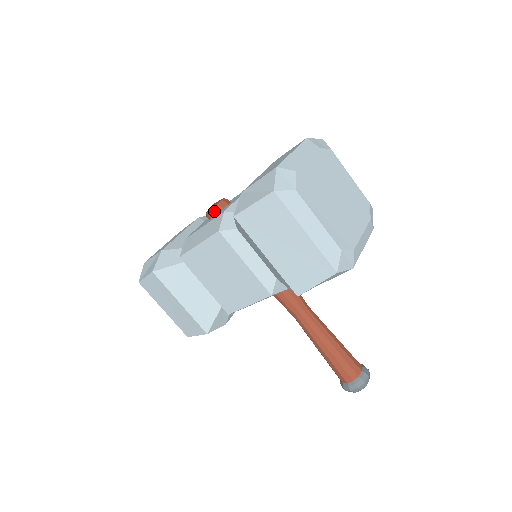
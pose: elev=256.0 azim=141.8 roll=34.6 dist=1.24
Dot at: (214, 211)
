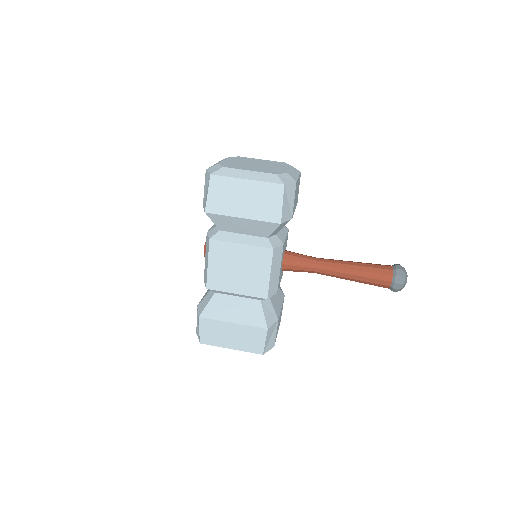
Dot at: occluded
